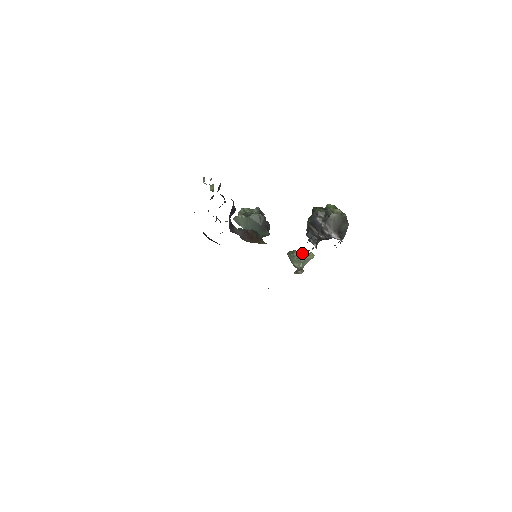
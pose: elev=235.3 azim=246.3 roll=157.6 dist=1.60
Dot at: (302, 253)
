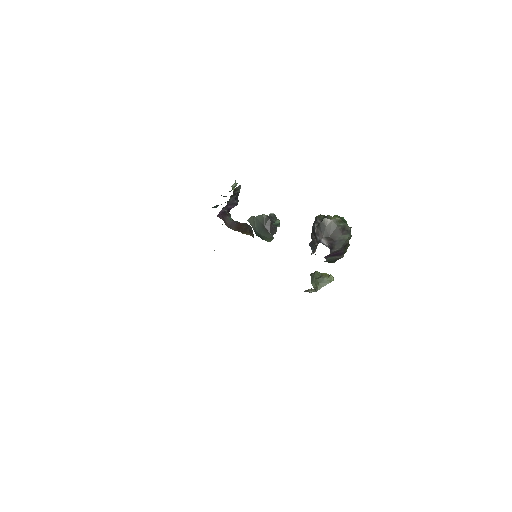
Dot at: (323, 274)
